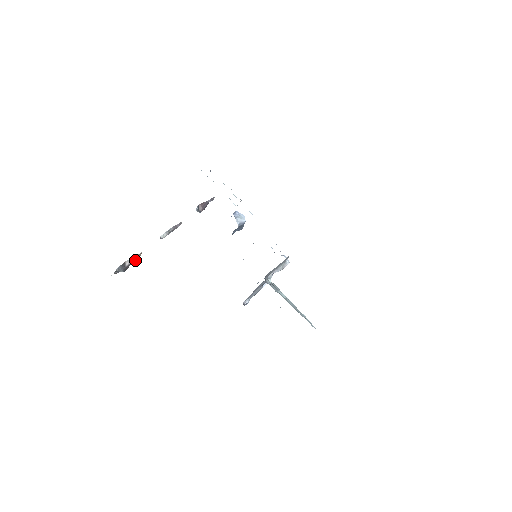
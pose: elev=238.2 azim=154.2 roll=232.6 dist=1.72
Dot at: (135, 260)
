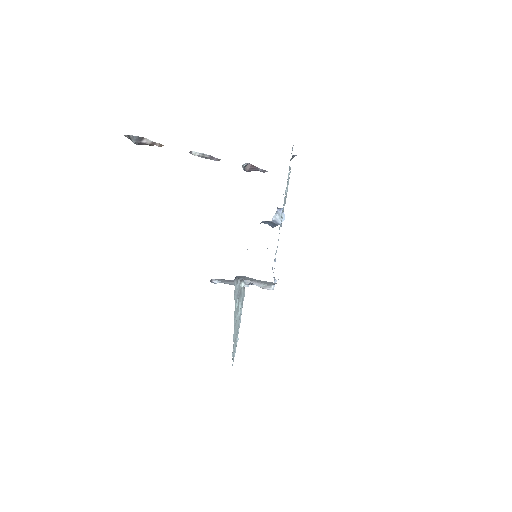
Dot at: (153, 145)
